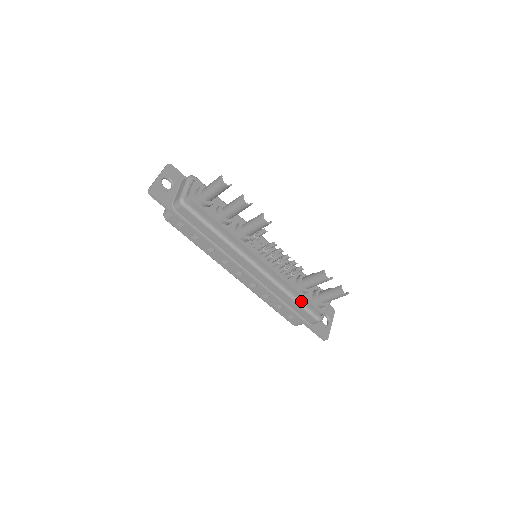
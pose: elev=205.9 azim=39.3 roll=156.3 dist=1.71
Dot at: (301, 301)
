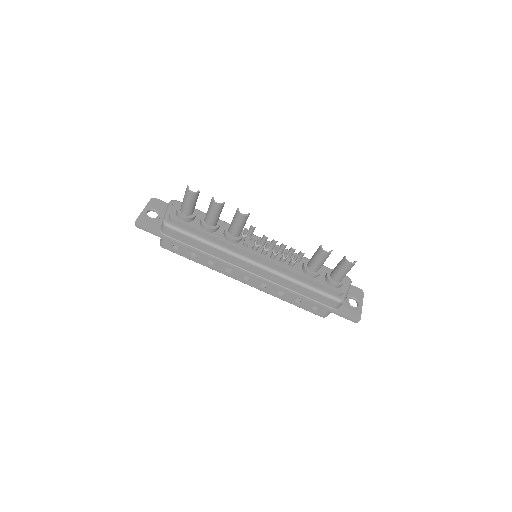
Dot at: (313, 286)
